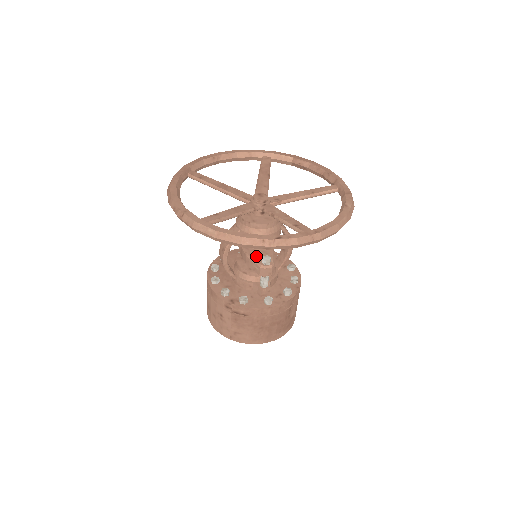
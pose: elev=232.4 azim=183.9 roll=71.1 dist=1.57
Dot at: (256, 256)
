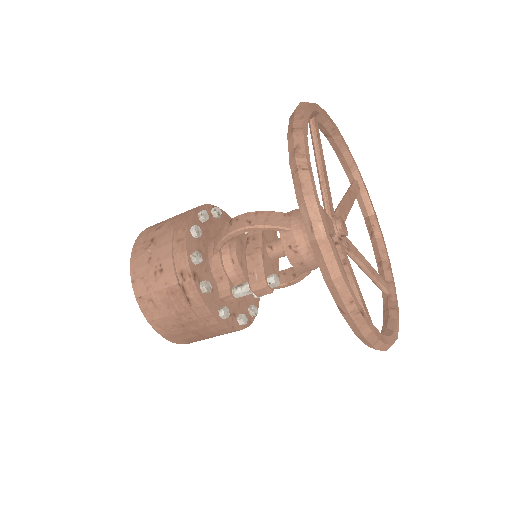
Dot at: (266, 263)
